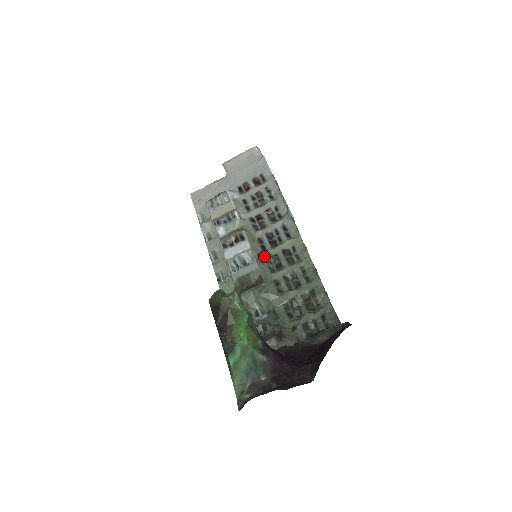
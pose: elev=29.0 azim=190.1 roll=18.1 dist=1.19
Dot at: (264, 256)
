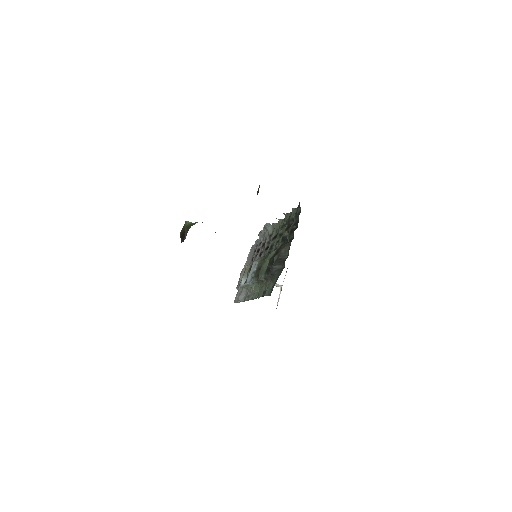
Dot at: occluded
